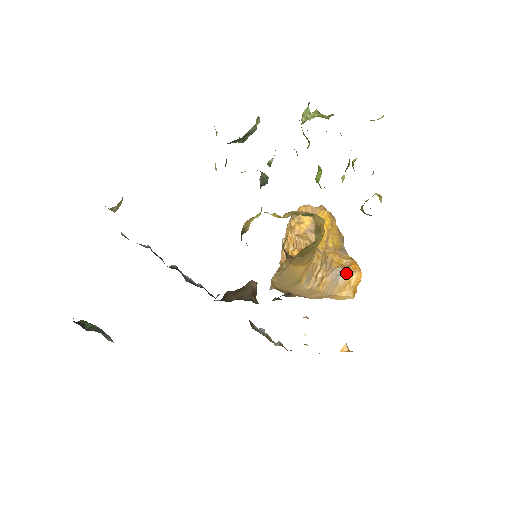
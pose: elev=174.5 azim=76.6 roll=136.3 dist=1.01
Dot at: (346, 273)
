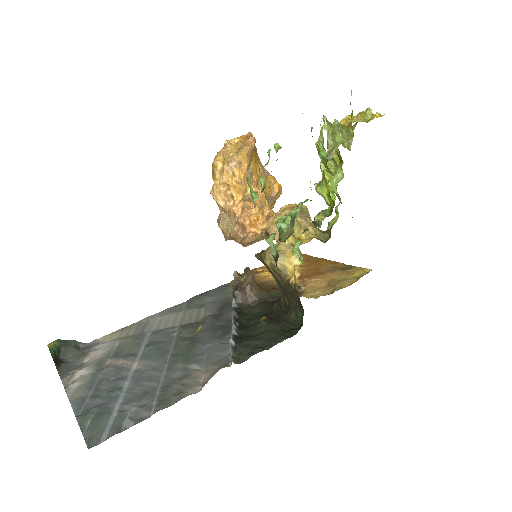
Dot at: (275, 197)
